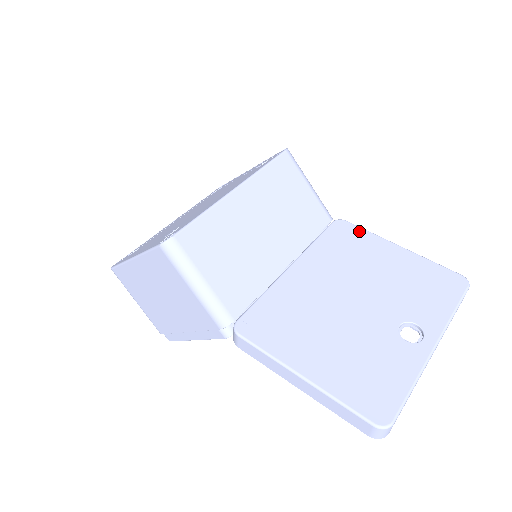
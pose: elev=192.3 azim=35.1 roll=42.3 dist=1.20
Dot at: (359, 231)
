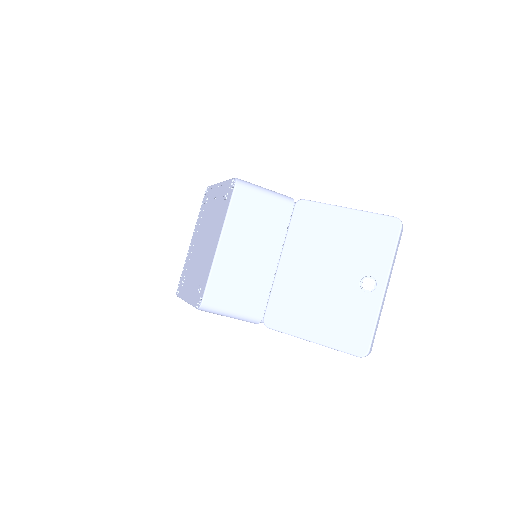
Dot at: (315, 207)
